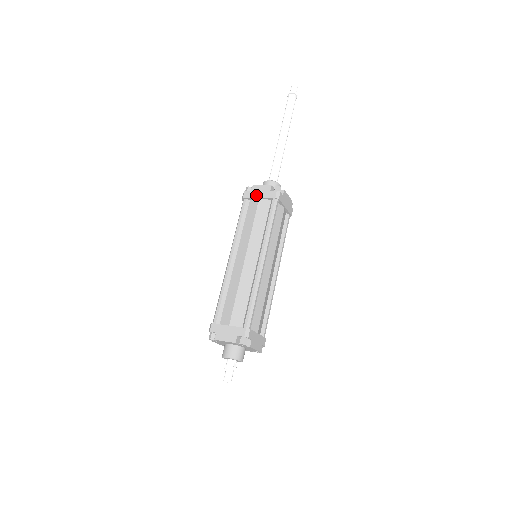
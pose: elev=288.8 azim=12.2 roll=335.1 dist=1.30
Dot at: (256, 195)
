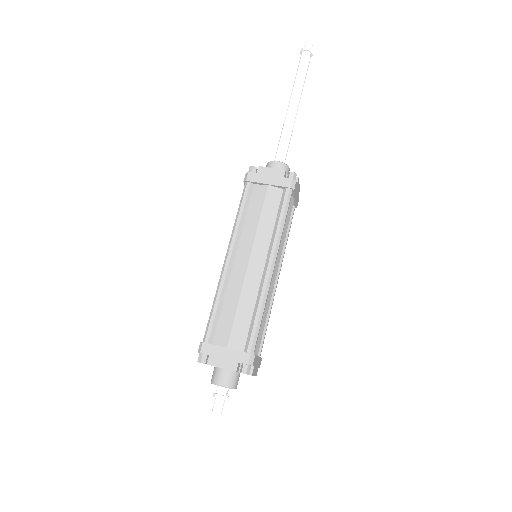
Dot at: (264, 180)
